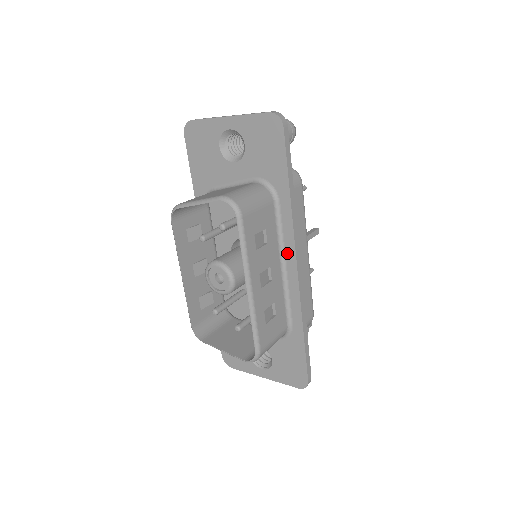
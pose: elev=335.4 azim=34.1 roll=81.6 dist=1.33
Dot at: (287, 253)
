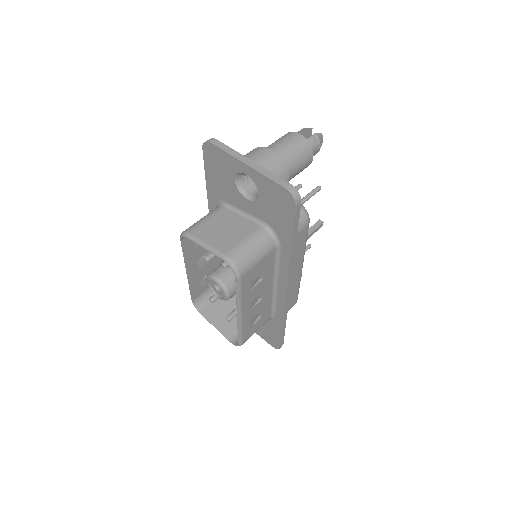
Dot at: (280, 280)
